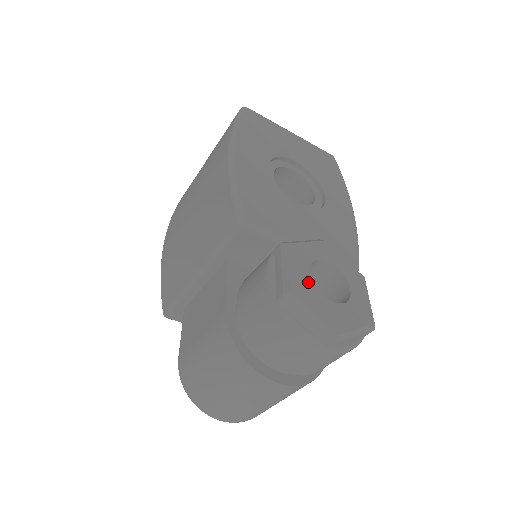
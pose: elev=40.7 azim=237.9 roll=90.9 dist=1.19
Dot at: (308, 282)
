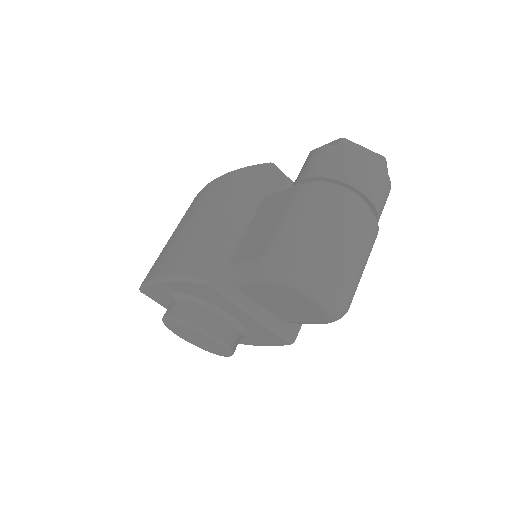
Dot at: occluded
